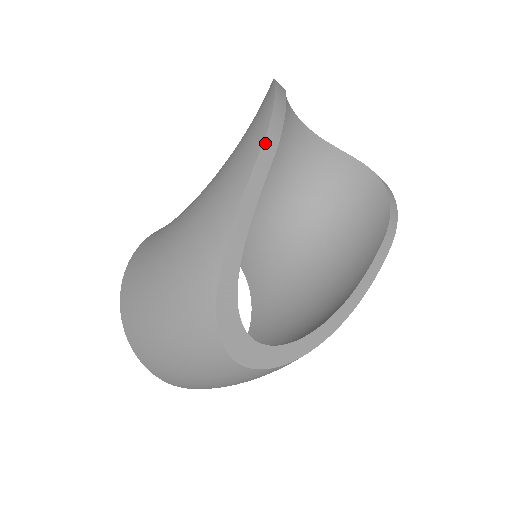
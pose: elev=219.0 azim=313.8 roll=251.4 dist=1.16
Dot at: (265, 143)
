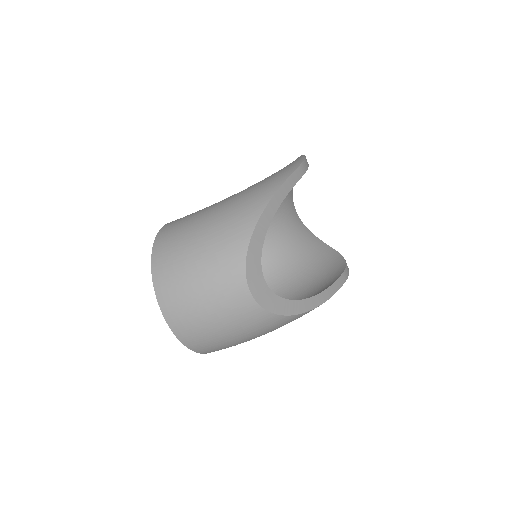
Dot at: (301, 165)
